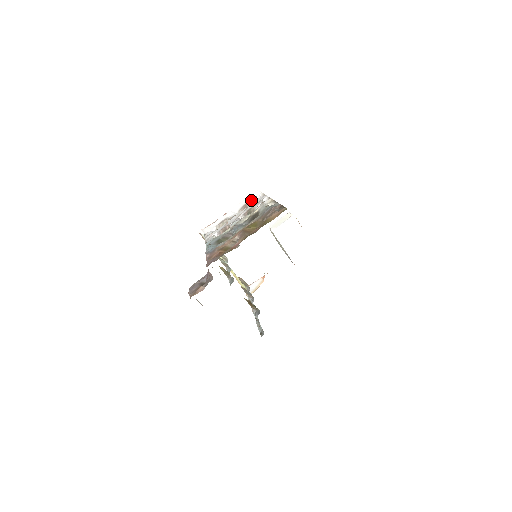
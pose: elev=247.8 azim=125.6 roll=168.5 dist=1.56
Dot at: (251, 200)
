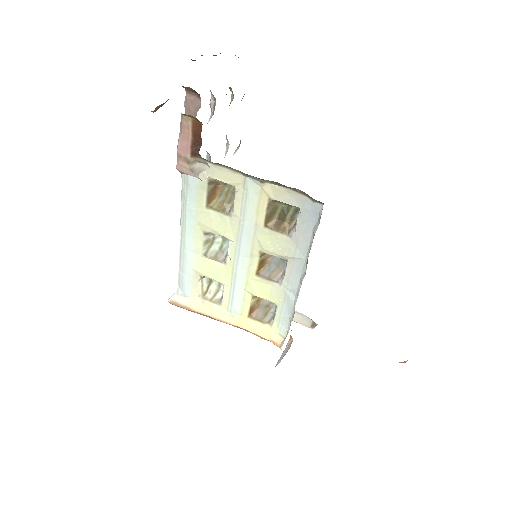
Dot at: occluded
